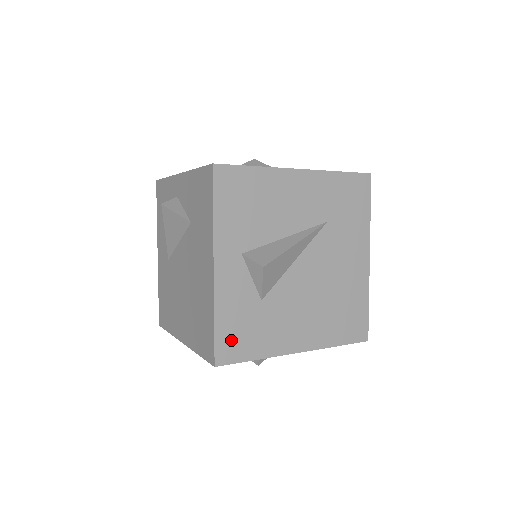
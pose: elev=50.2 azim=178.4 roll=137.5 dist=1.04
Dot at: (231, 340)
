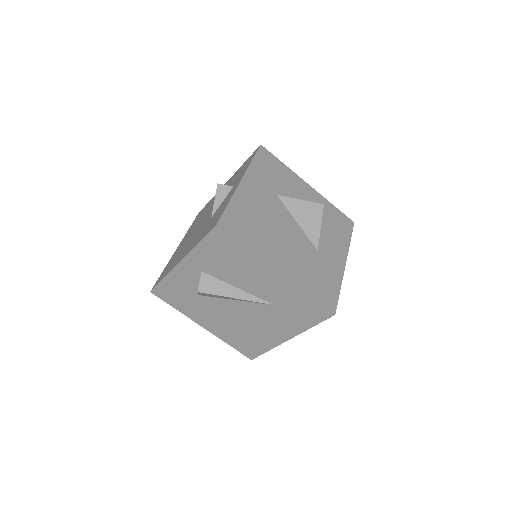
Dot at: (167, 292)
